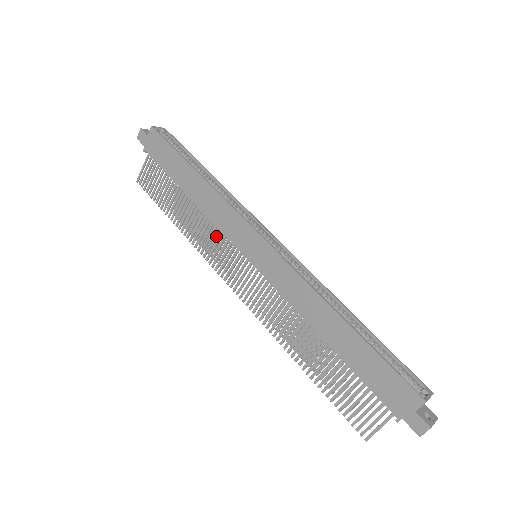
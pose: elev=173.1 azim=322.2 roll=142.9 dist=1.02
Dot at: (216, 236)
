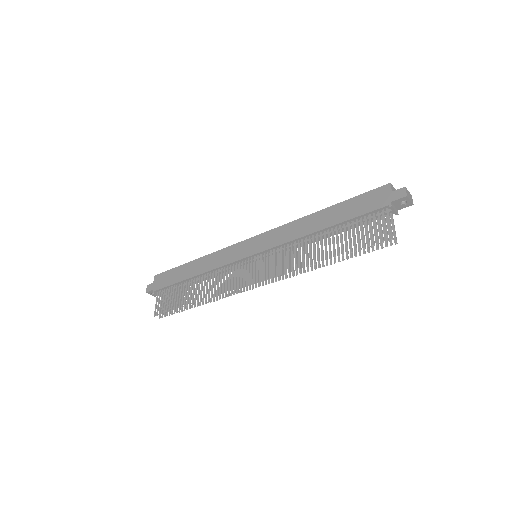
Dot at: (225, 274)
